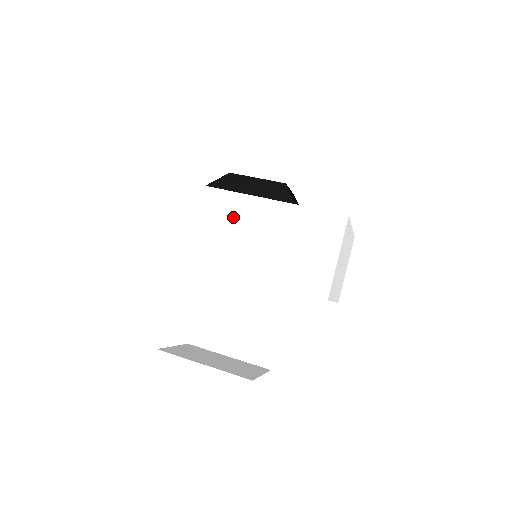
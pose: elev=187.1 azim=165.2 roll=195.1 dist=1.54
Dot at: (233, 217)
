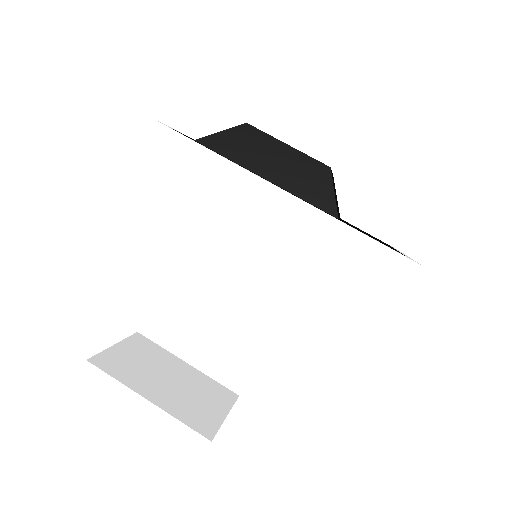
Dot at: (236, 212)
